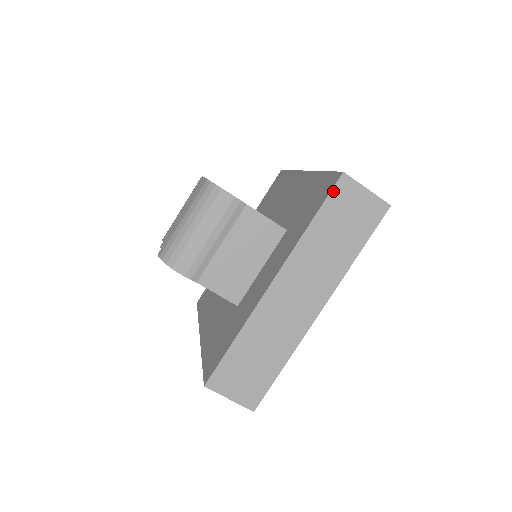
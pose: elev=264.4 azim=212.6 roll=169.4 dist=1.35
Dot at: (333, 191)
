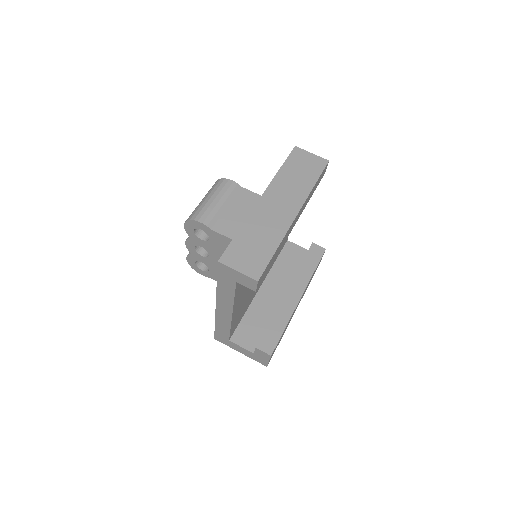
Dot at: (291, 154)
